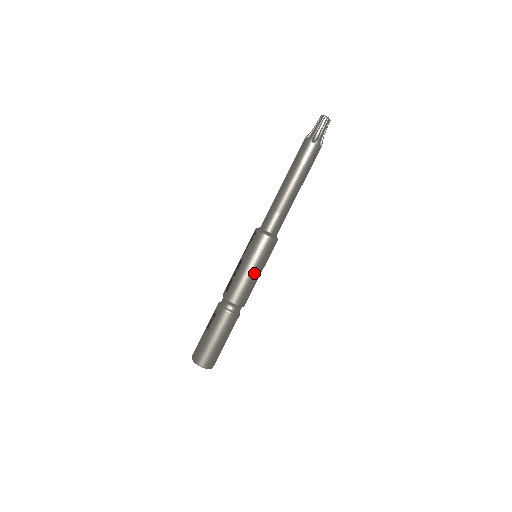
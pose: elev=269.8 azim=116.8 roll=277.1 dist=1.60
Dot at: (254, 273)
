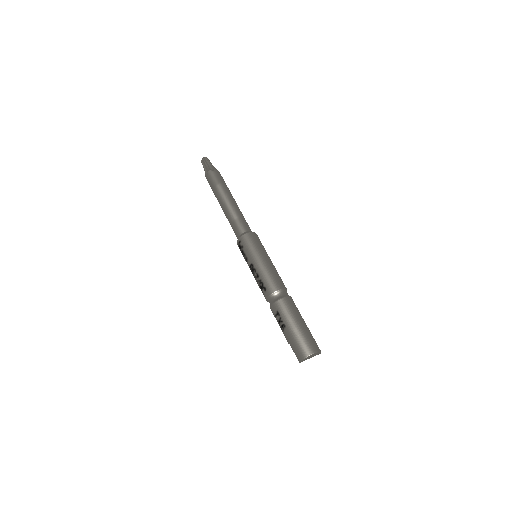
Dot at: (268, 260)
